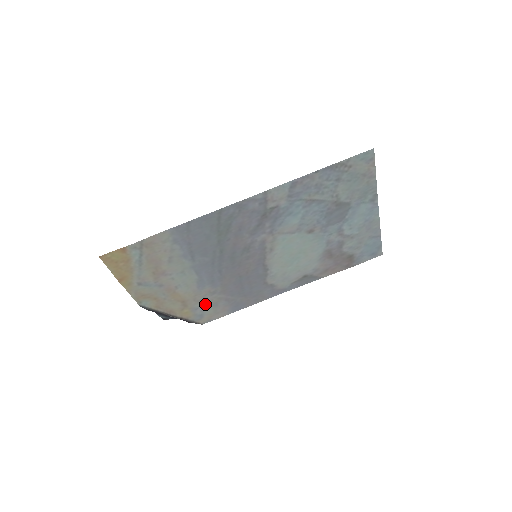
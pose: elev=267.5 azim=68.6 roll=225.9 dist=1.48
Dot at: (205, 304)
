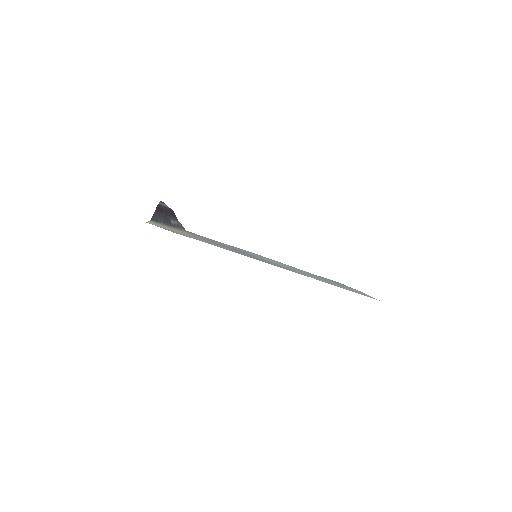
Dot at: occluded
